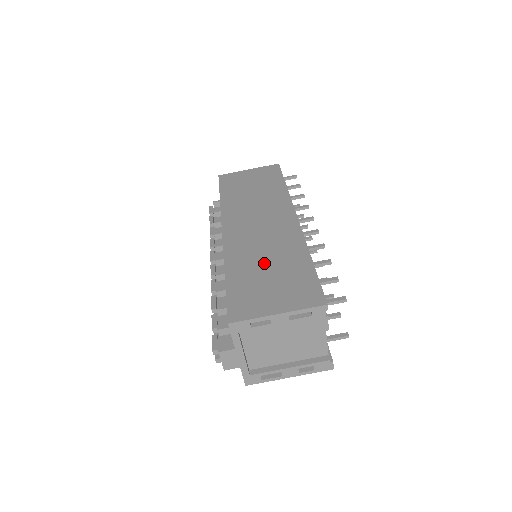
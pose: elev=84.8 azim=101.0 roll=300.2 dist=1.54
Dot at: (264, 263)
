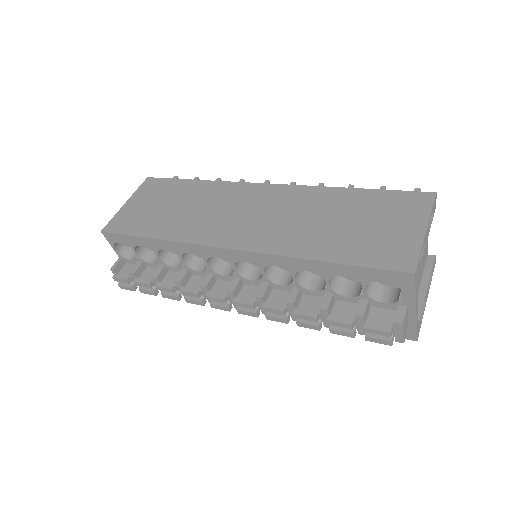
Dot at: (328, 224)
